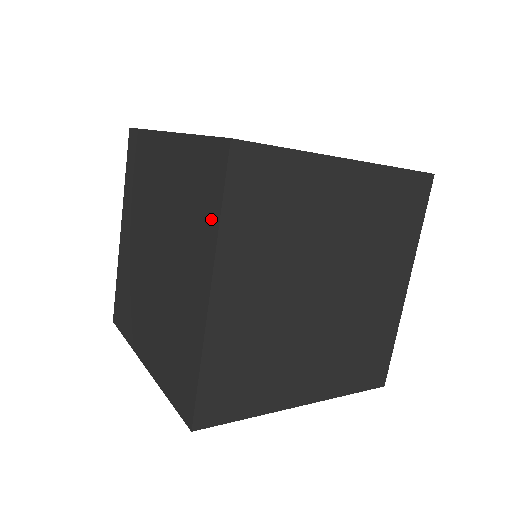
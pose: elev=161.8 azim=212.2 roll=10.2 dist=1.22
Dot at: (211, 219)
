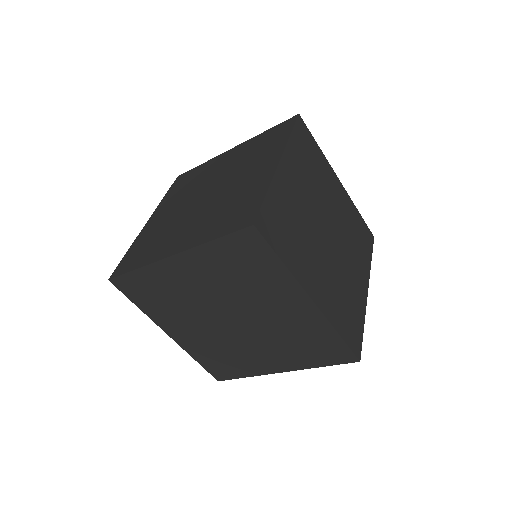
Dot at: (281, 140)
